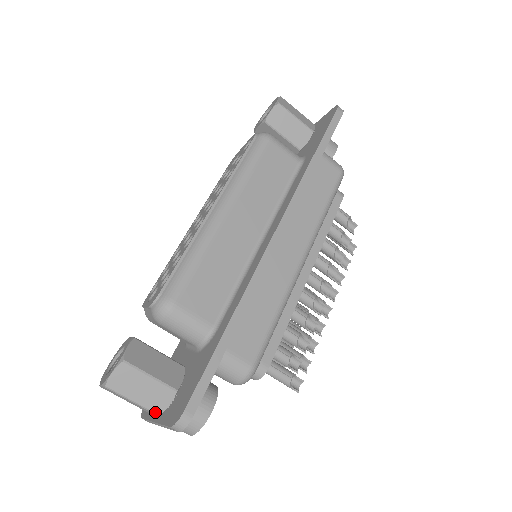
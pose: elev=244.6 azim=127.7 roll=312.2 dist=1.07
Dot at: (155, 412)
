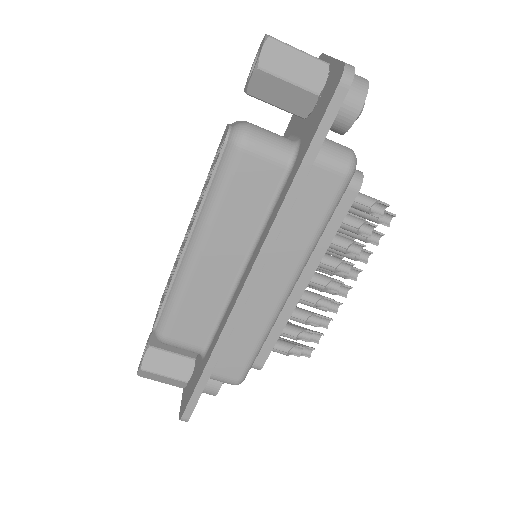
Dot at: occluded
